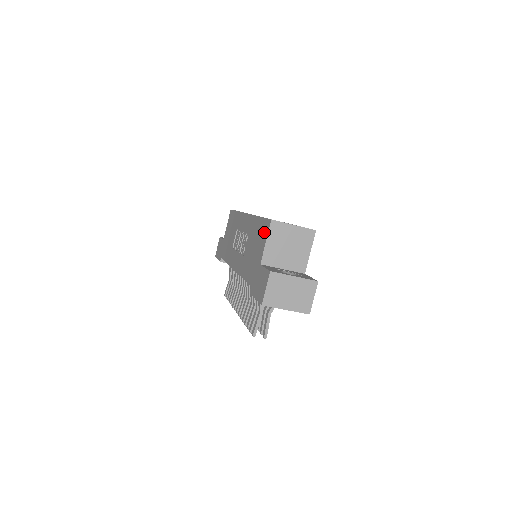
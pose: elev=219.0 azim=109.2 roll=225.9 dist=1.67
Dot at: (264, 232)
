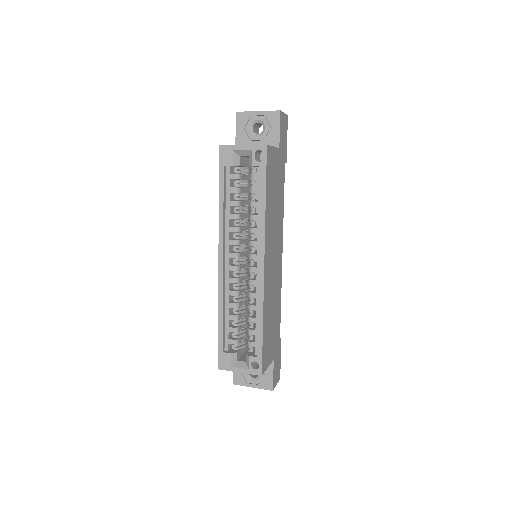
Dot at: occluded
